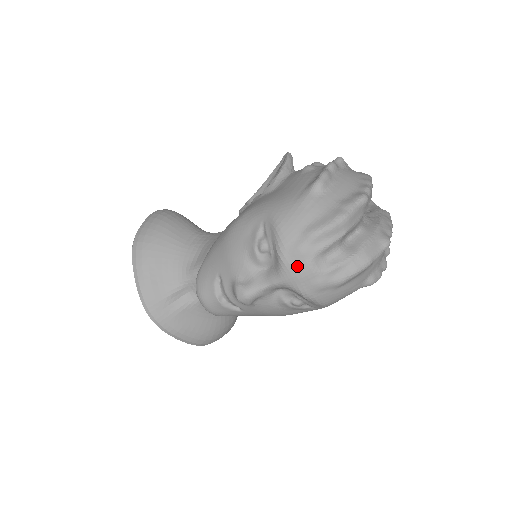
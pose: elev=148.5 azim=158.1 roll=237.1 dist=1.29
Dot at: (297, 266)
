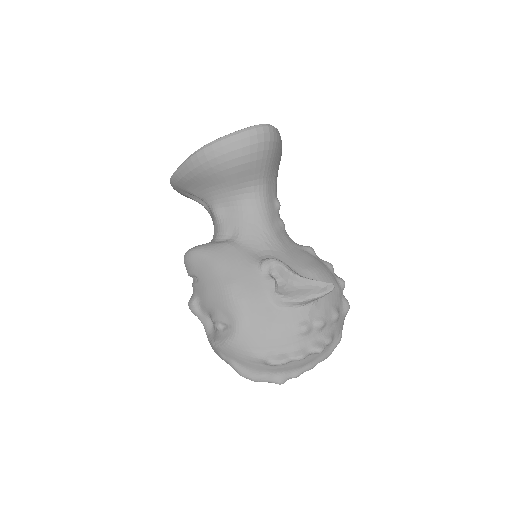
Dot at: (215, 352)
